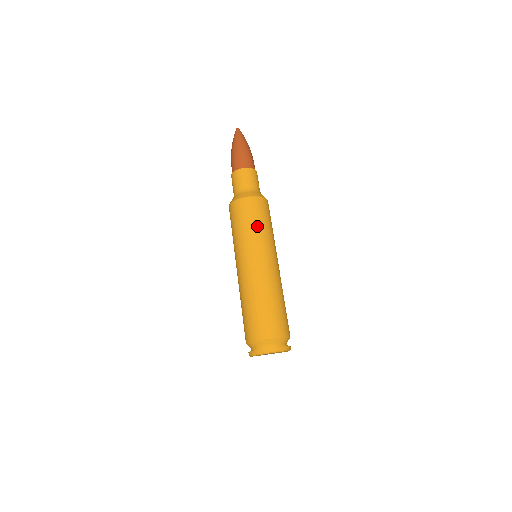
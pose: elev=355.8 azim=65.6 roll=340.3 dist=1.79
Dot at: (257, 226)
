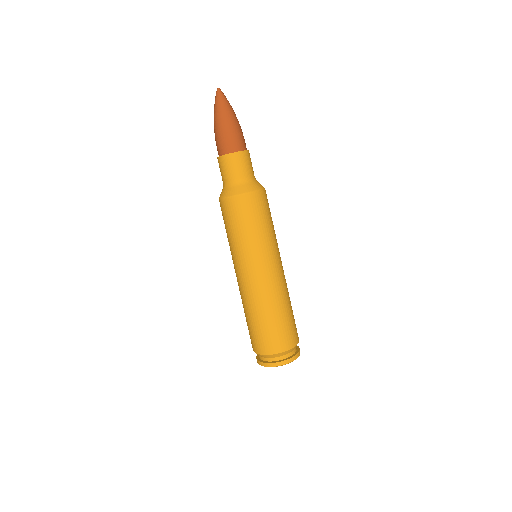
Dot at: (253, 231)
